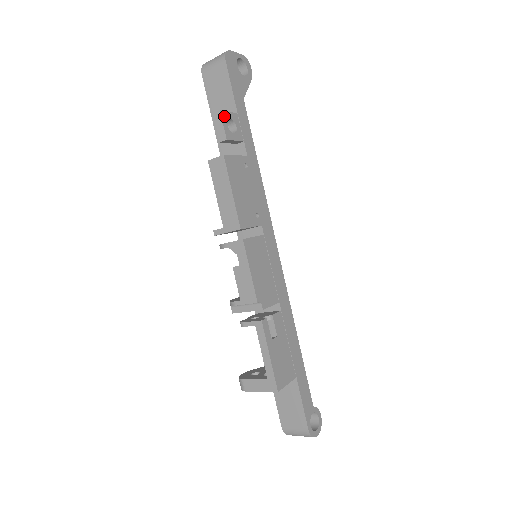
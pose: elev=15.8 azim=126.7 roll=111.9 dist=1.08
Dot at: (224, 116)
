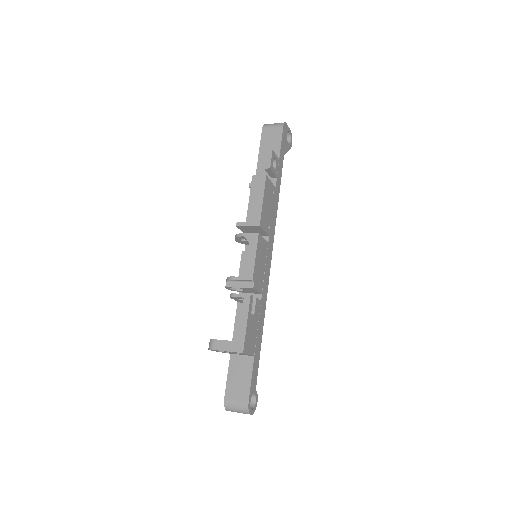
Dot at: (273, 154)
